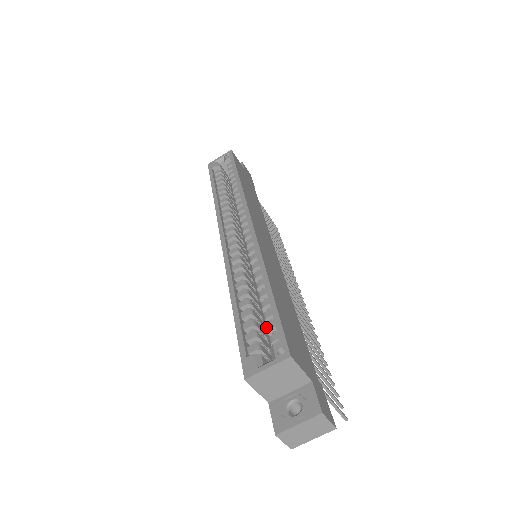
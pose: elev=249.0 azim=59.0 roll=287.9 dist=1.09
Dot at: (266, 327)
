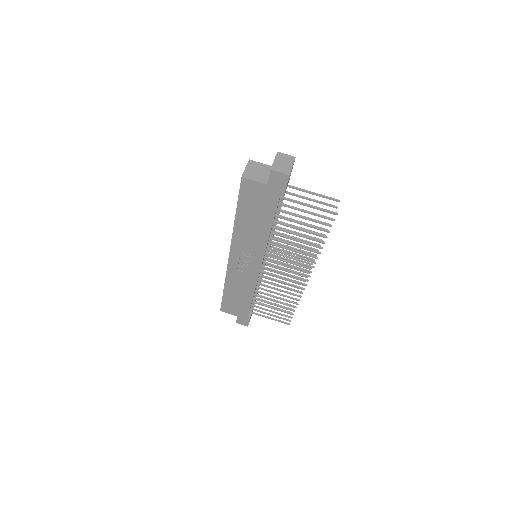
Dot at: occluded
